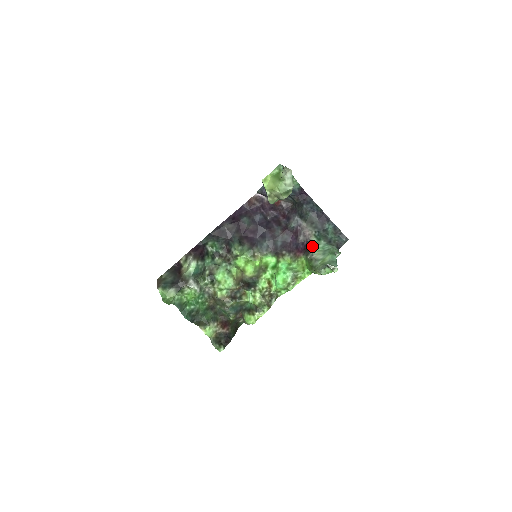
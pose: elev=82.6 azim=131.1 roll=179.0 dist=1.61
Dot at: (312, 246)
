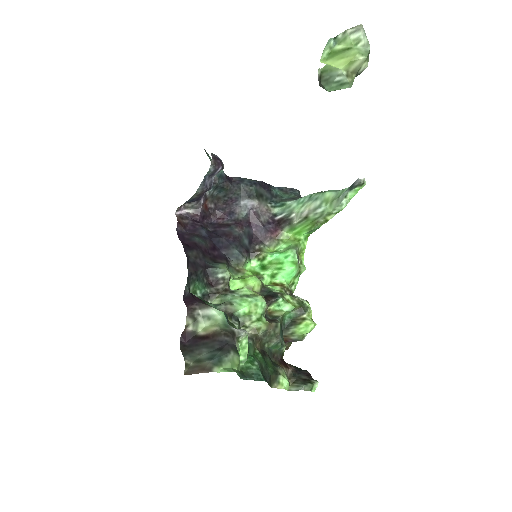
Dot at: (285, 213)
